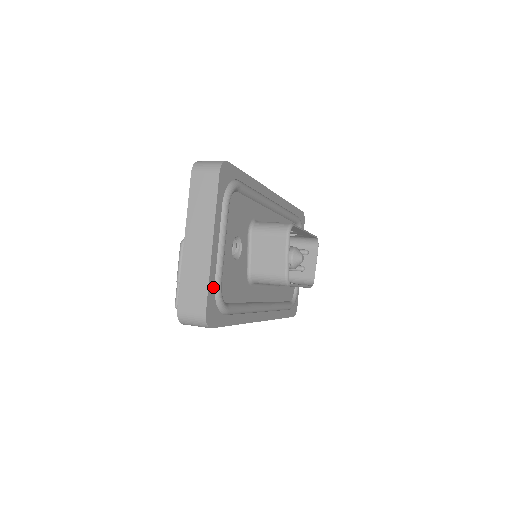
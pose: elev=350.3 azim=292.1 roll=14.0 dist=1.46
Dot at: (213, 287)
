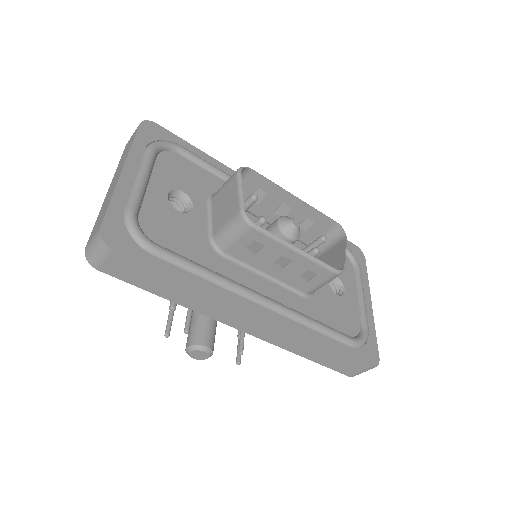
Dot at: (121, 210)
